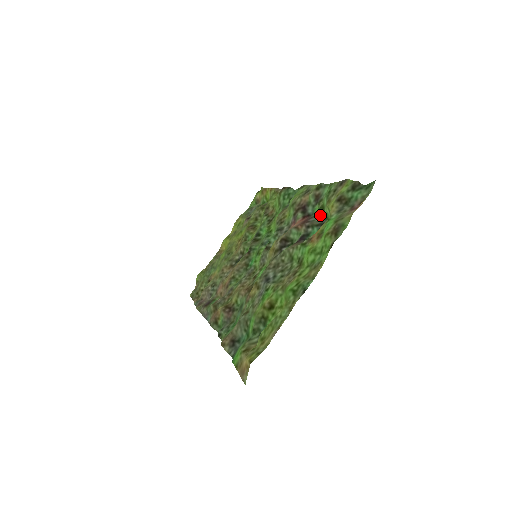
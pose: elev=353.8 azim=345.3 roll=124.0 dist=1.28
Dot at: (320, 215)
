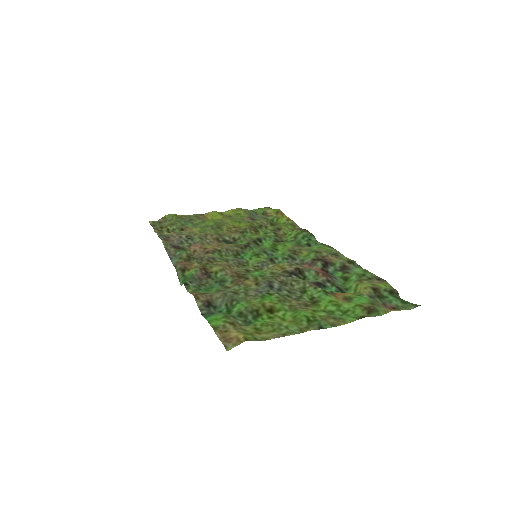
Dot at: (341, 281)
